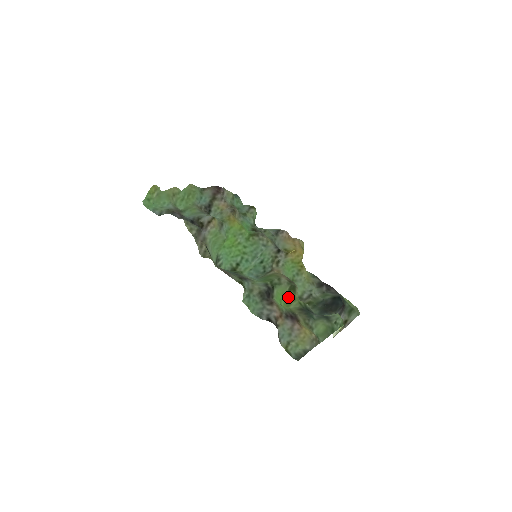
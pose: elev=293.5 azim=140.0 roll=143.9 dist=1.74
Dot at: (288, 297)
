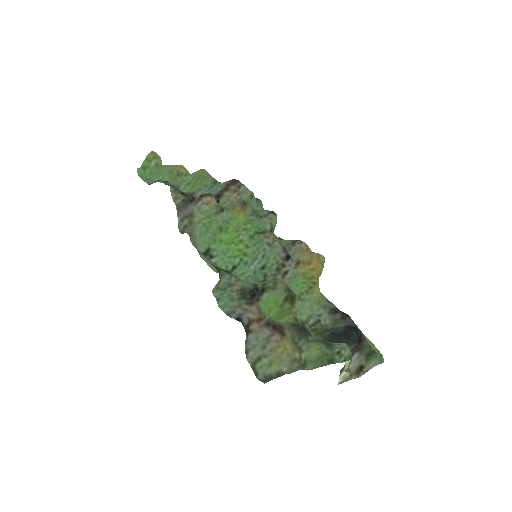
Dot at: (282, 308)
